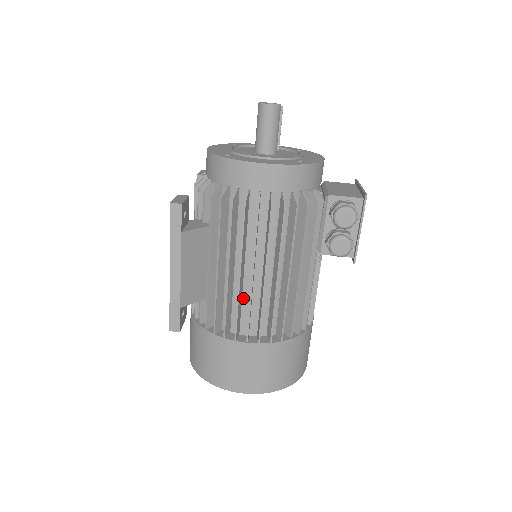
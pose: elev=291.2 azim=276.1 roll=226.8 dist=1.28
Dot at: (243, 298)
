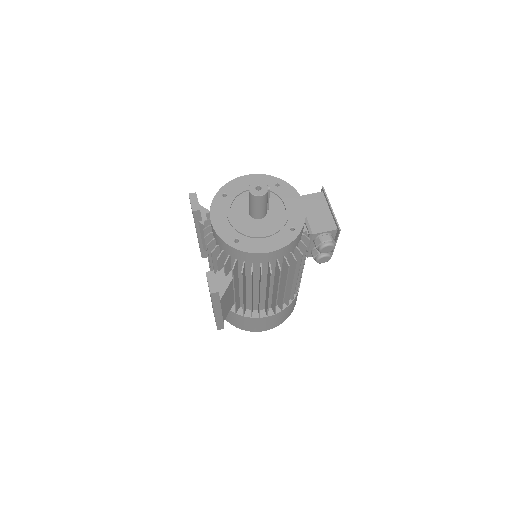
Dot at: (261, 299)
